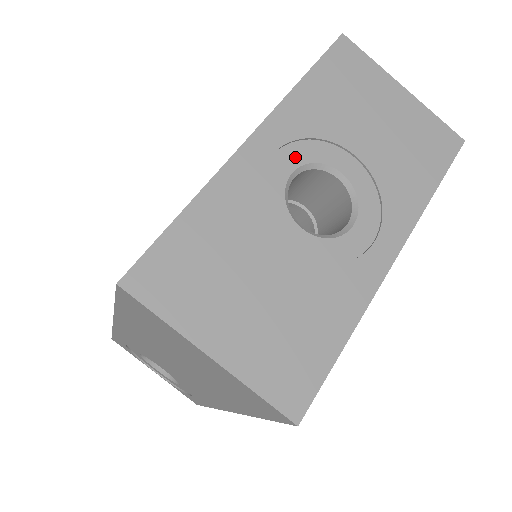
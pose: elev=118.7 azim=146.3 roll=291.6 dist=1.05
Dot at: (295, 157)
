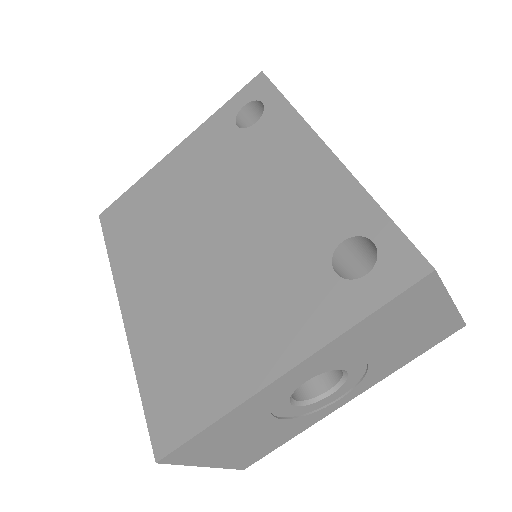
Dot at: (315, 373)
